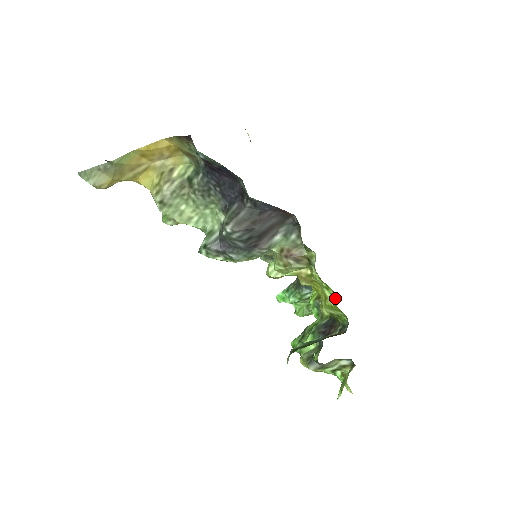
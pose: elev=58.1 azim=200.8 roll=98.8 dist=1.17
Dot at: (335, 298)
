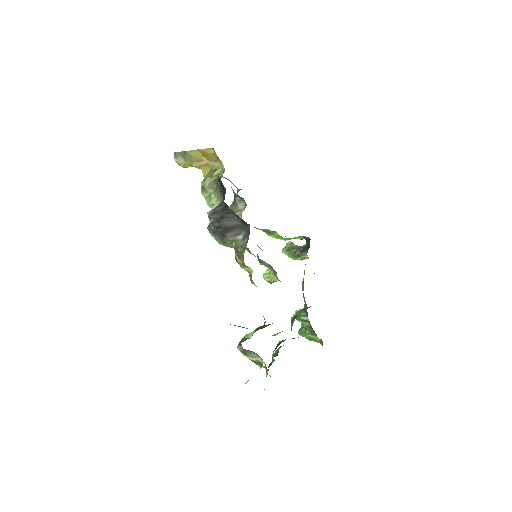
Dot at: occluded
